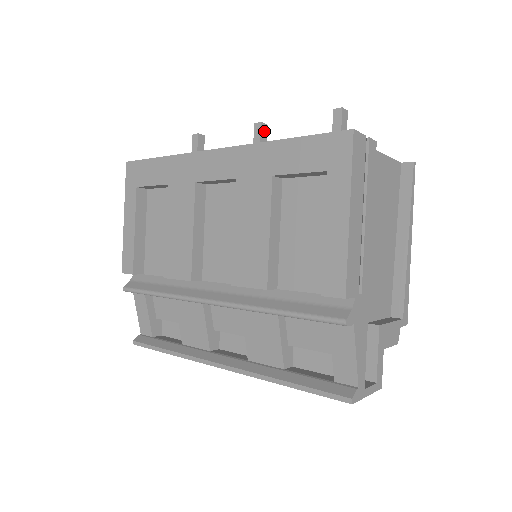
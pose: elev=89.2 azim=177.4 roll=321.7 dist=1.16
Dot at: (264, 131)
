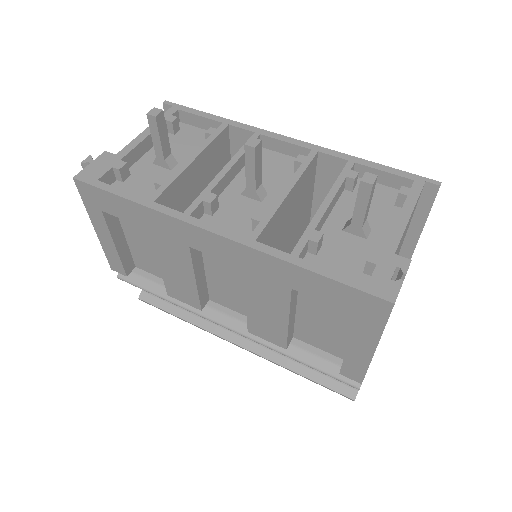
Dot at: (258, 152)
